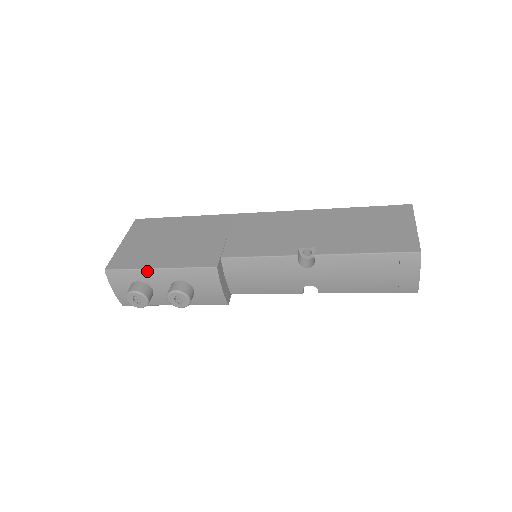
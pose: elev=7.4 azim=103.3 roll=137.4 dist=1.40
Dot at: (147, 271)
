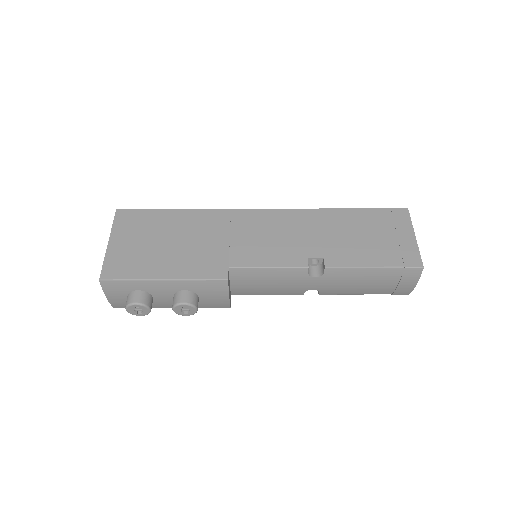
Dot at: (150, 282)
